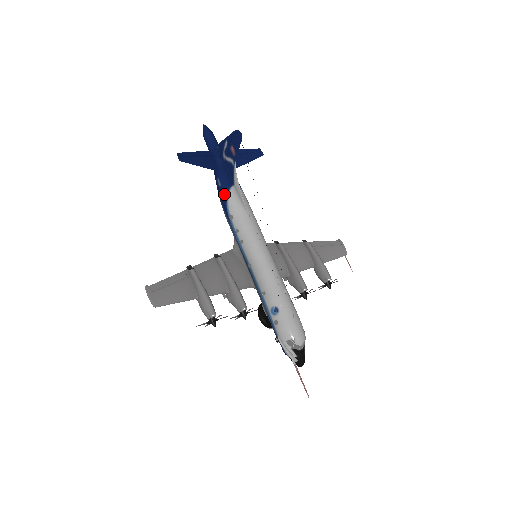
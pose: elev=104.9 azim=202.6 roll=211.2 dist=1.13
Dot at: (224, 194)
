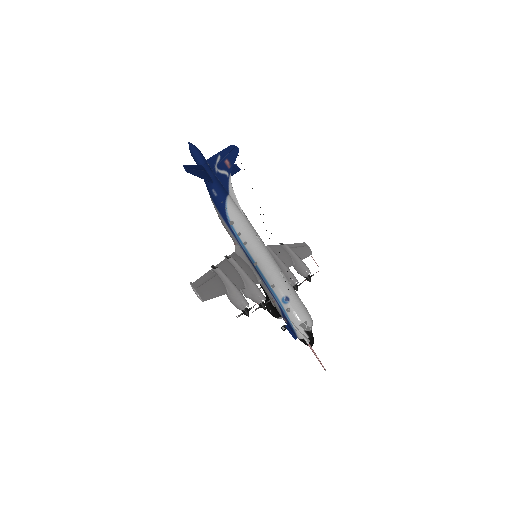
Dot at: (222, 203)
